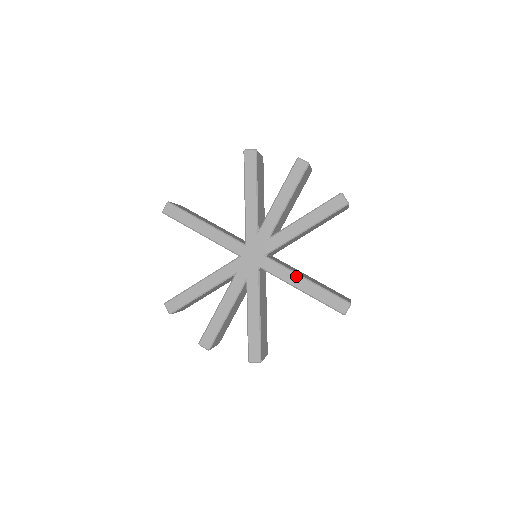
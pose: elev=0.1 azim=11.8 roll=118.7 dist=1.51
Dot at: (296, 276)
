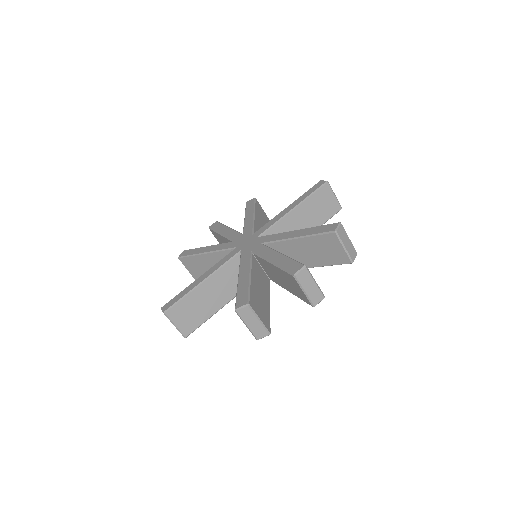
Dot at: (281, 213)
